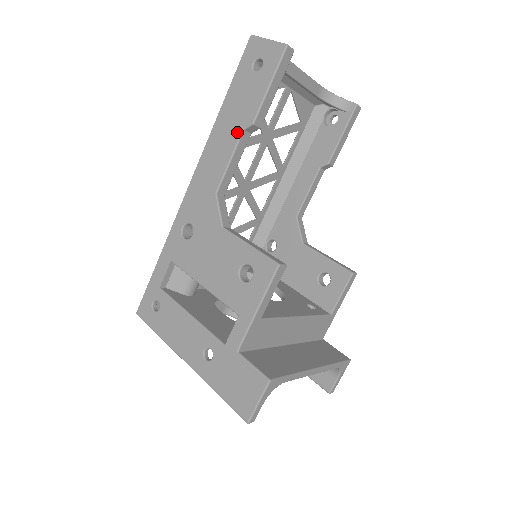
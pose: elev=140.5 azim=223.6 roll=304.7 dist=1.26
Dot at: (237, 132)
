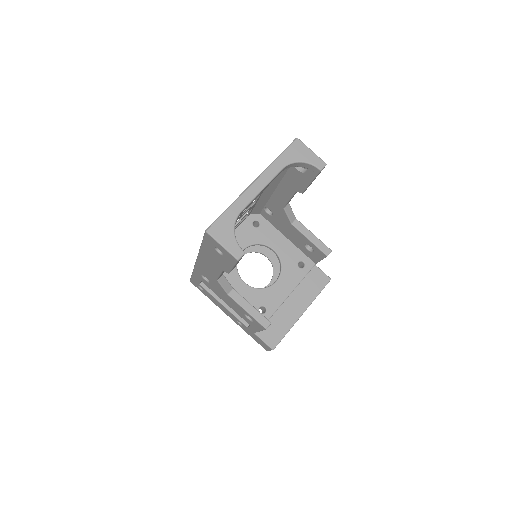
Dot at: (219, 269)
